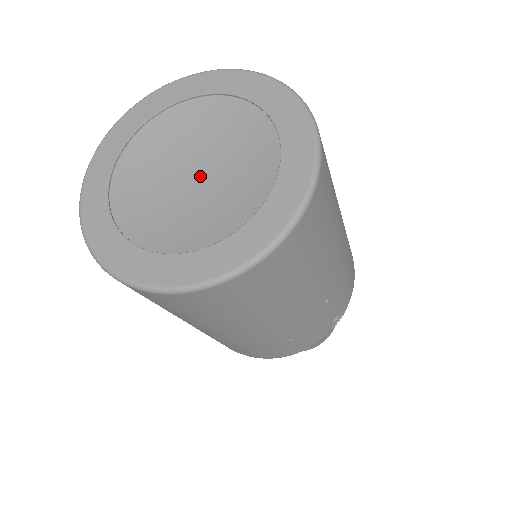
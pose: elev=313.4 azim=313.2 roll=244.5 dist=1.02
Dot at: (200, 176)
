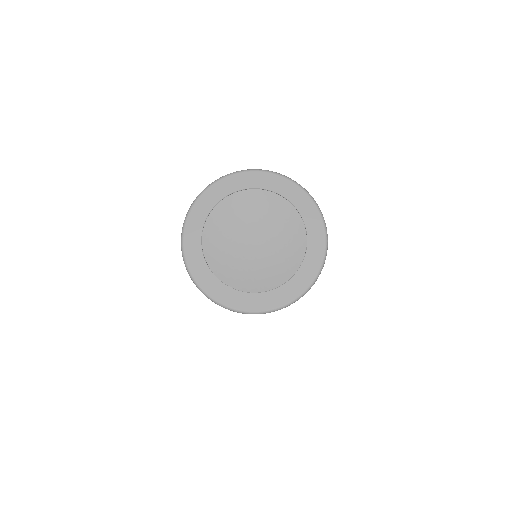
Dot at: (258, 241)
